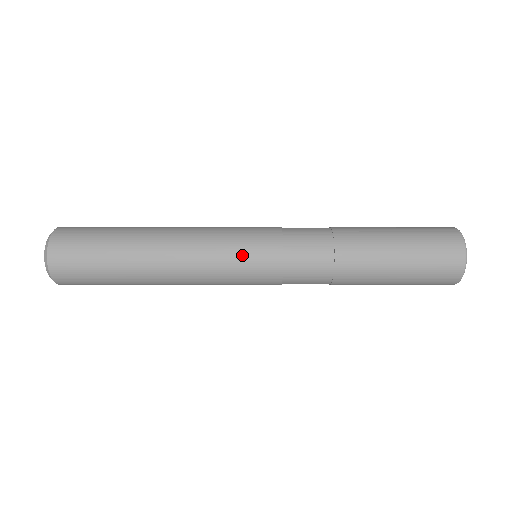
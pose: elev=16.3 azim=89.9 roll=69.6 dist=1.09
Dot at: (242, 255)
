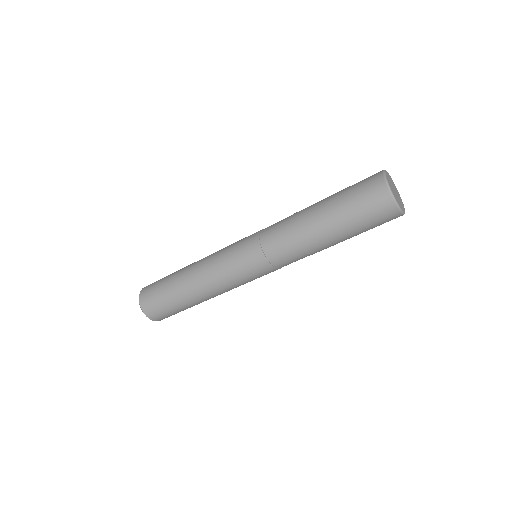
Dot at: (235, 248)
